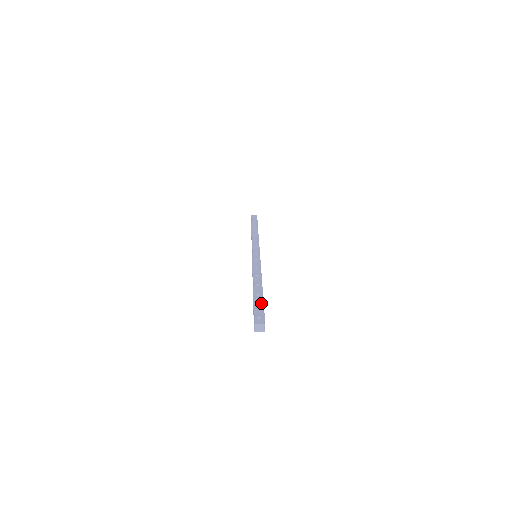
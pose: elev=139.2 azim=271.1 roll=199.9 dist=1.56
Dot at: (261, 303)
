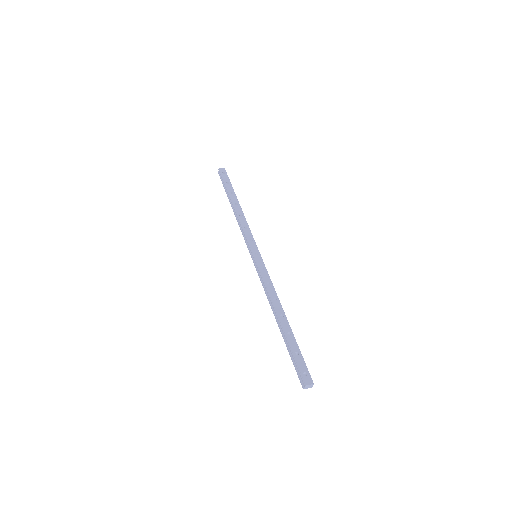
Dot at: (298, 349)
